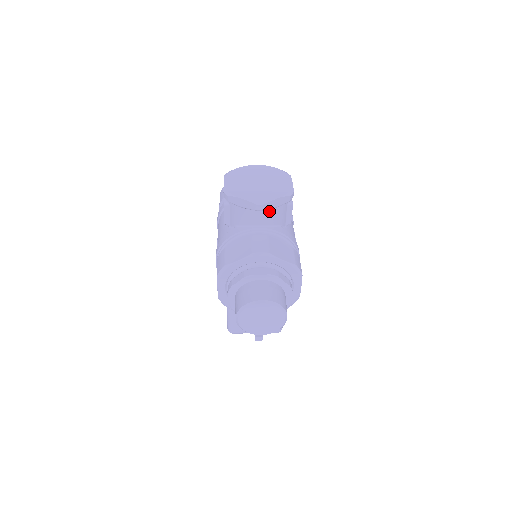
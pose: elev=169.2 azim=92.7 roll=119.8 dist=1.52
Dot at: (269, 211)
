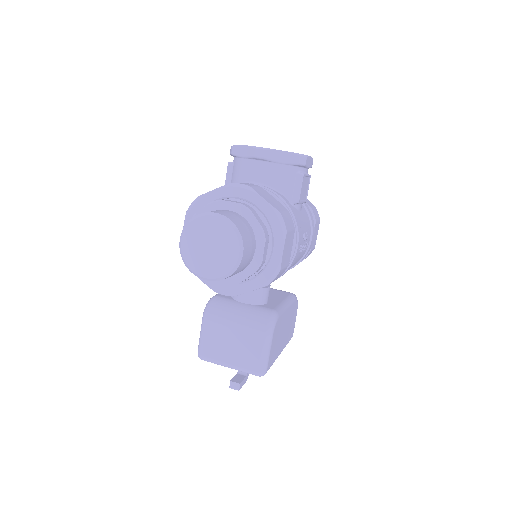
Dot at: (271, 165)
